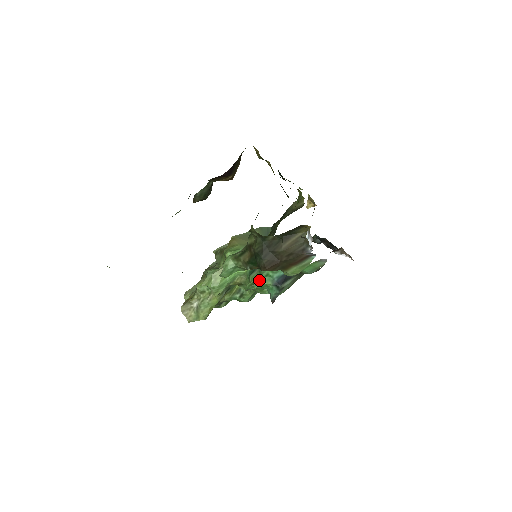
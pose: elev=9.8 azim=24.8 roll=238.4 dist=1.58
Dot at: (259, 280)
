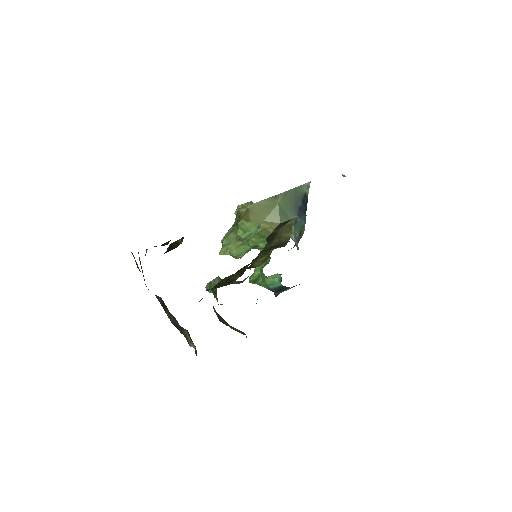
Dot at: (257, 282)
